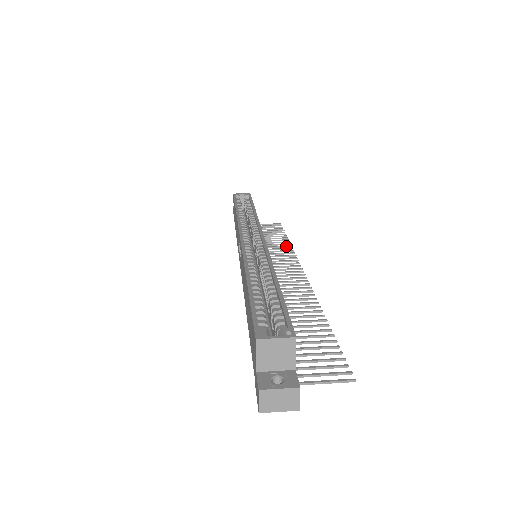
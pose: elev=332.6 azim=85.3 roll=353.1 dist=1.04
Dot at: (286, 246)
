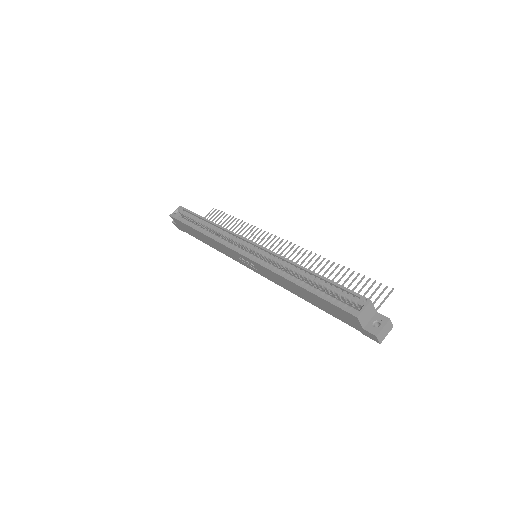
Dot at: (246, 226)
